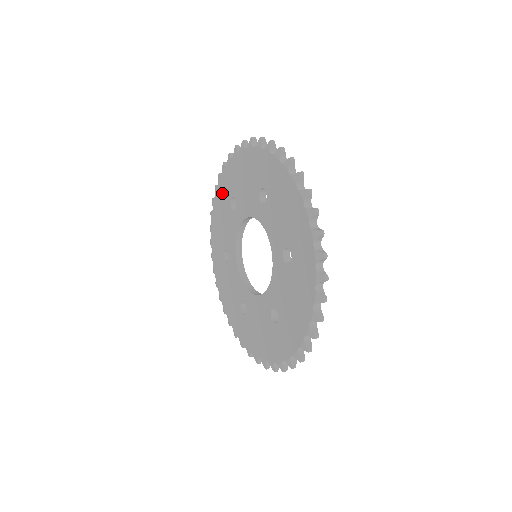
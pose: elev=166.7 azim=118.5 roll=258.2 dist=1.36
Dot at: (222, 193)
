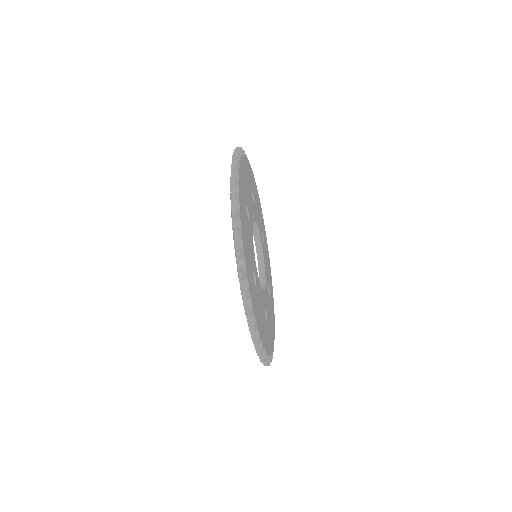
Dot at: occluded
